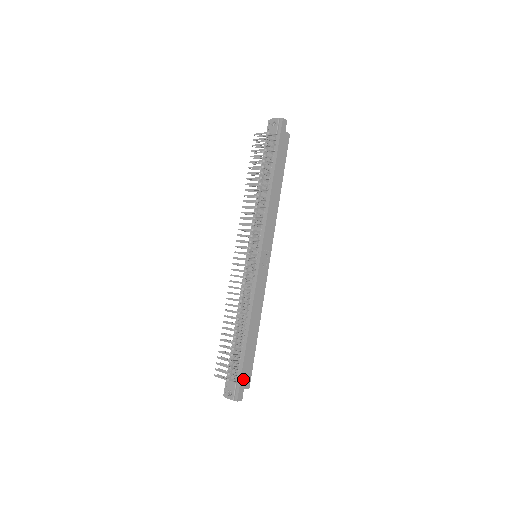
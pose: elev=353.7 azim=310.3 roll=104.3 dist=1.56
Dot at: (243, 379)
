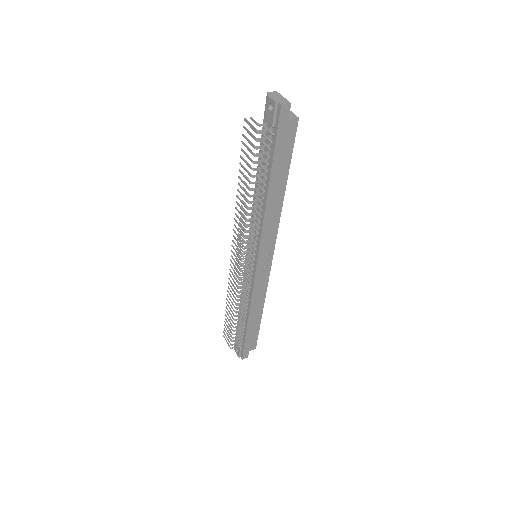
Dot at: (247, 347)
